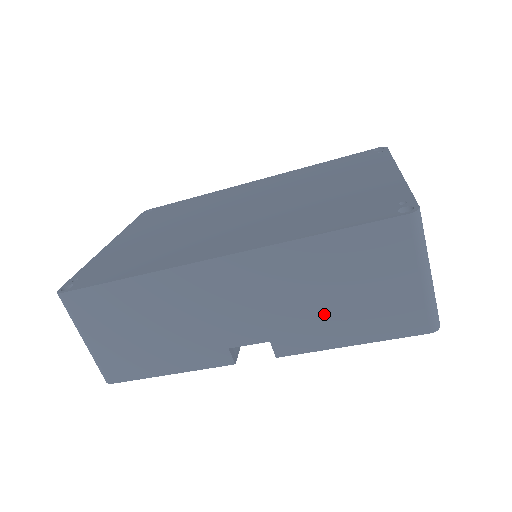
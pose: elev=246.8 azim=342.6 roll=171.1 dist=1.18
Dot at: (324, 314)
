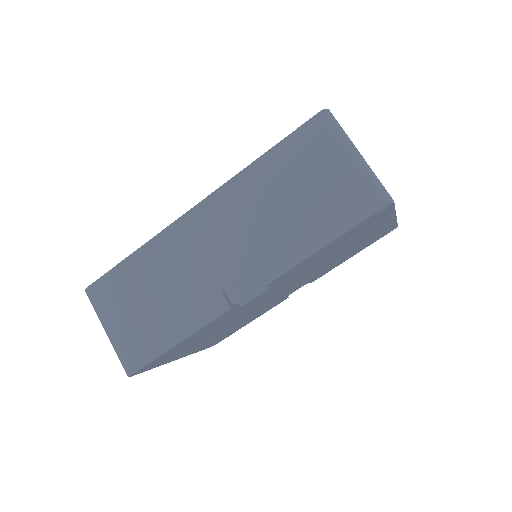
Dot at: (289, 224)
